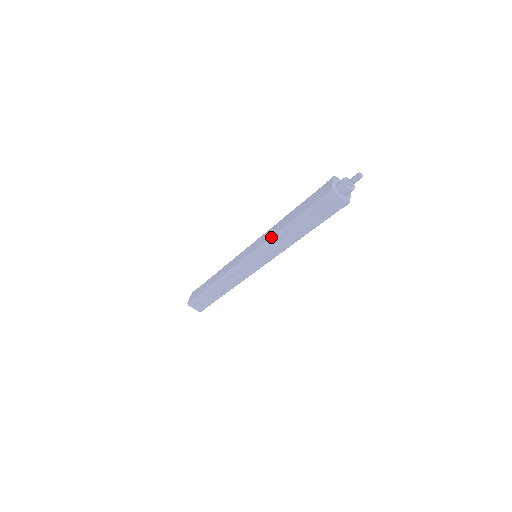
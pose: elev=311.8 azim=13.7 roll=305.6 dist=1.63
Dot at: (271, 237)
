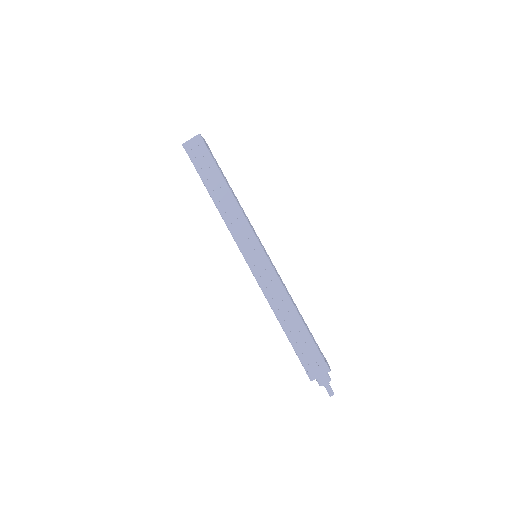
Dot at: (268, 300)
